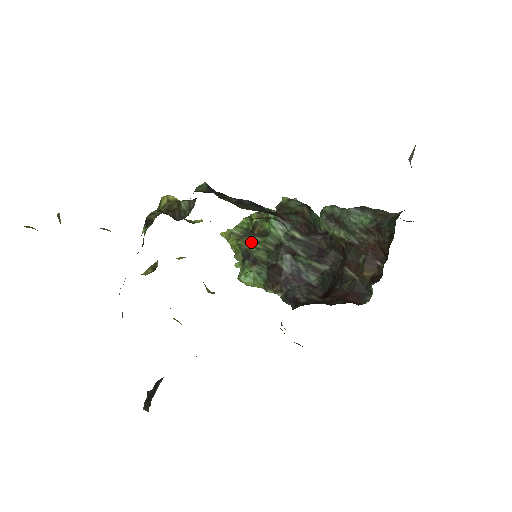
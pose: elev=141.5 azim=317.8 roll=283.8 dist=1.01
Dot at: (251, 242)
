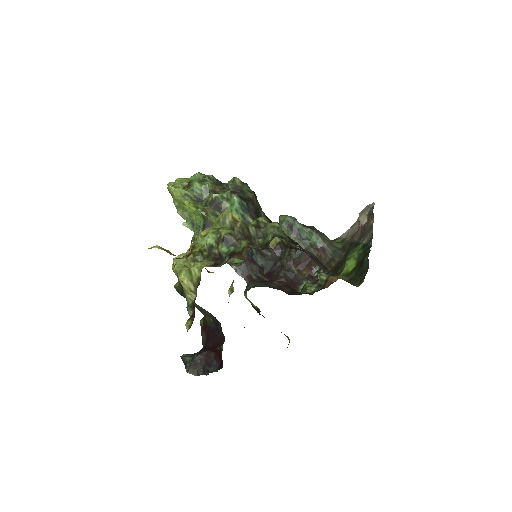
Dot at: (212, 215)
